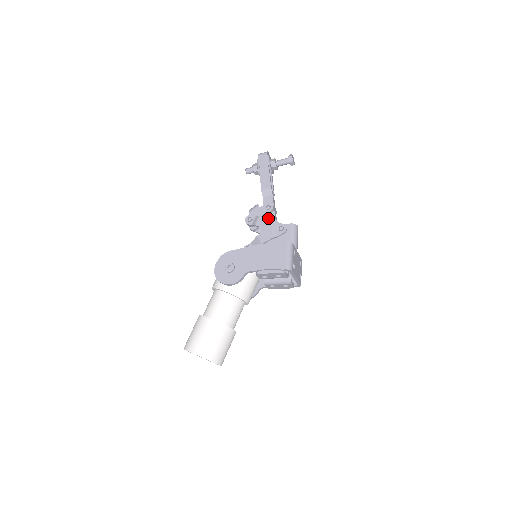
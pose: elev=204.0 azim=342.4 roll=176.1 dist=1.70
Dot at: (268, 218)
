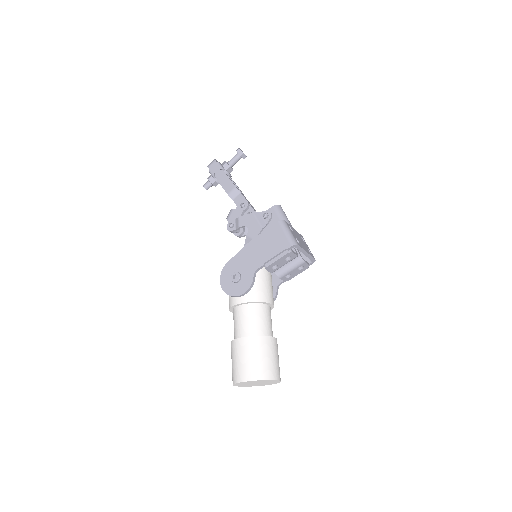
Dot at: (248, 214)
